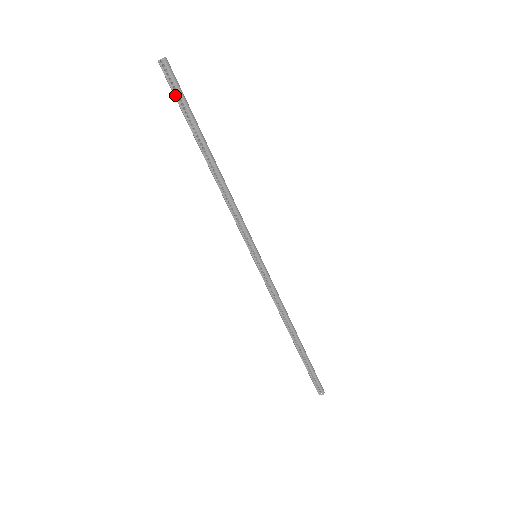
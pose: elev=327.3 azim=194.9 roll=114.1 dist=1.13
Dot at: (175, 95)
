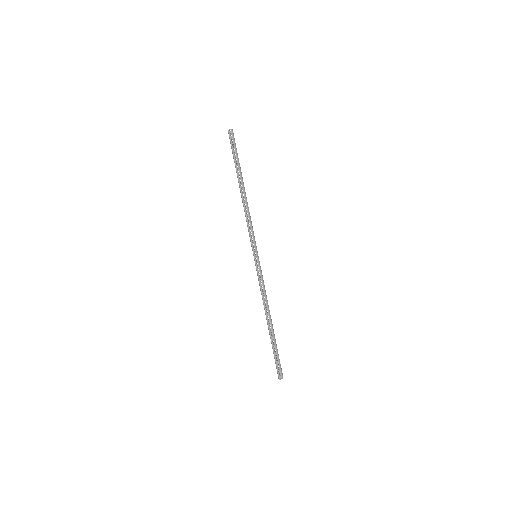
Dot at: (232, 149)
